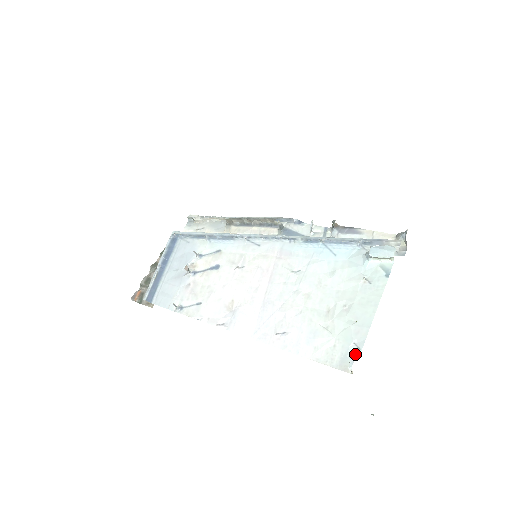
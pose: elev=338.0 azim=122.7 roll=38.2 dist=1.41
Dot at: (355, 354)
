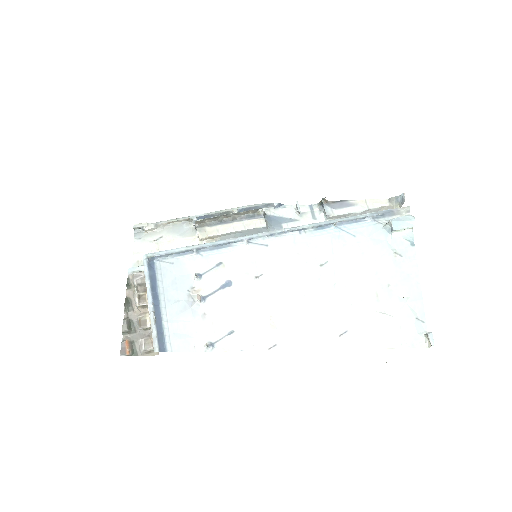
Dot at: (422, 328)
